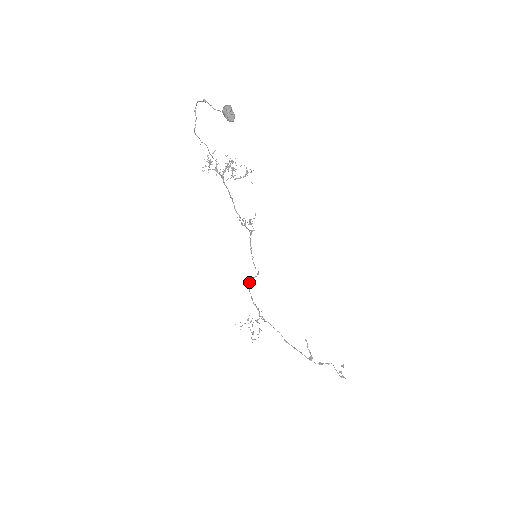
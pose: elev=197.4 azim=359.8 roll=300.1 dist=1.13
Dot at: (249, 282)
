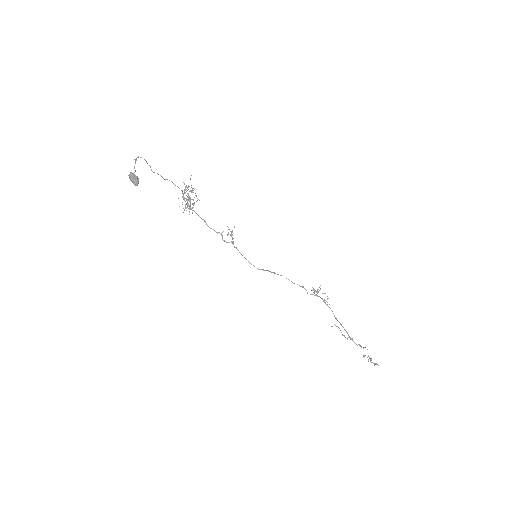
Dot at: (271, 272)
